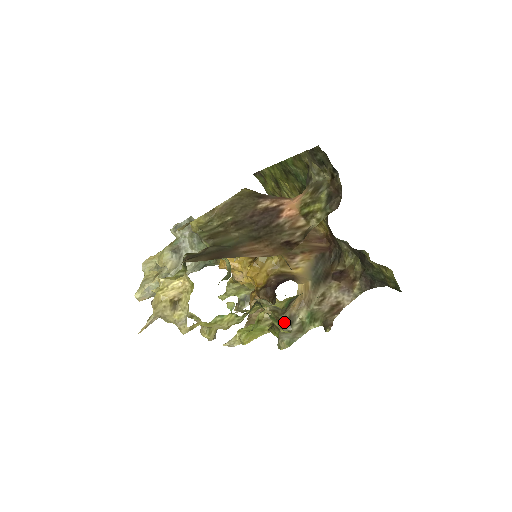
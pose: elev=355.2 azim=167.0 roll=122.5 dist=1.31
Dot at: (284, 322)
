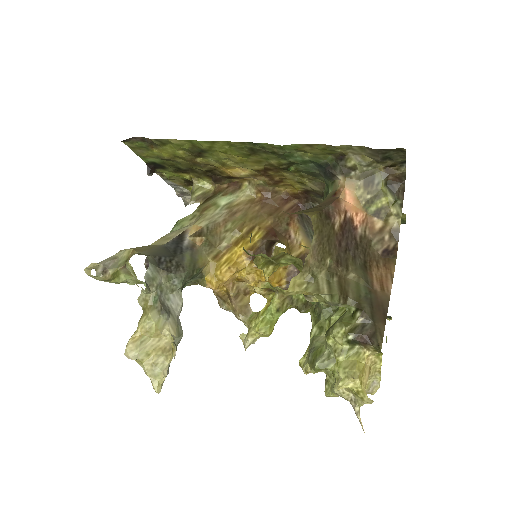
Dot at: occluded
